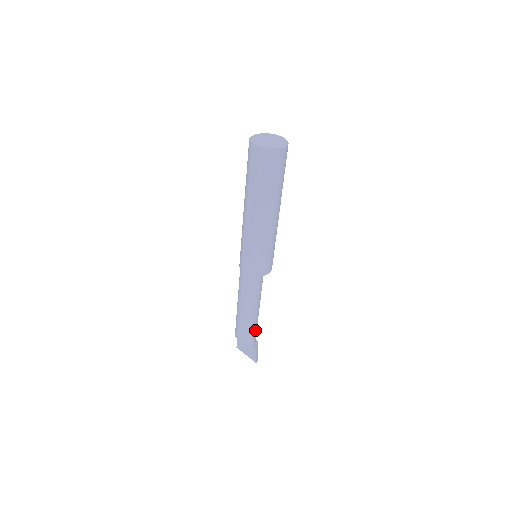
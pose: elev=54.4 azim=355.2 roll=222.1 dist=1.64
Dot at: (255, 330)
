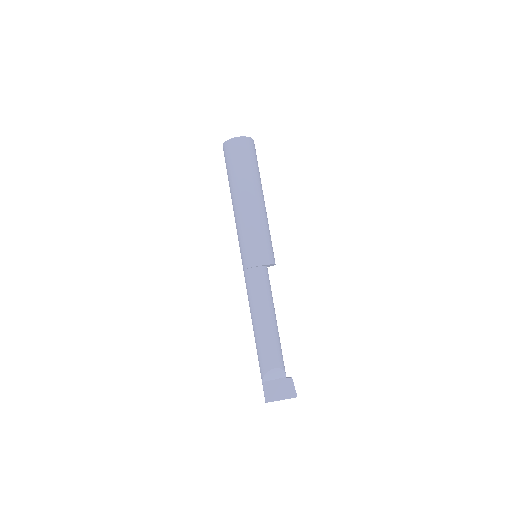
Dot at: occluded
